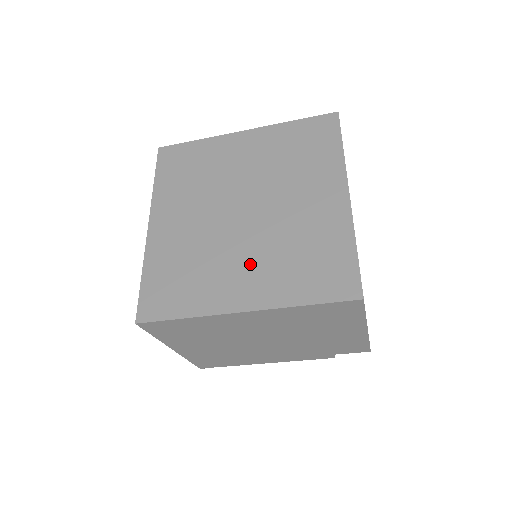
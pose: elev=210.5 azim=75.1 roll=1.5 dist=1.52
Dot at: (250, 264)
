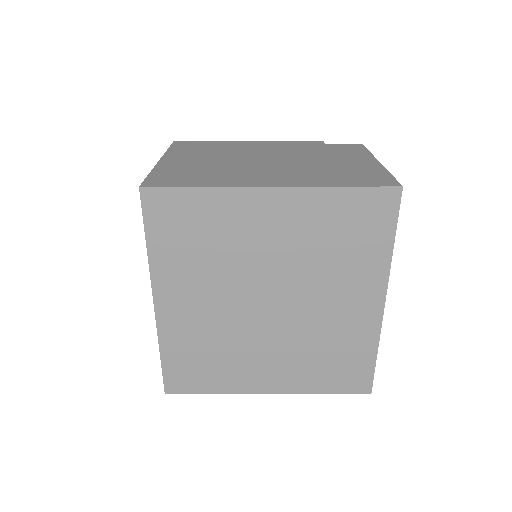
Dot at: (276, 357)
